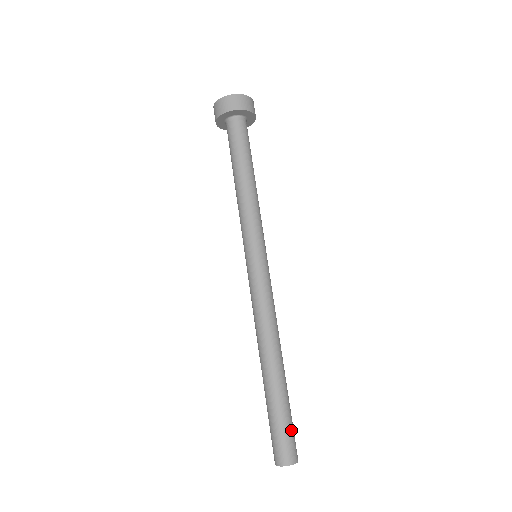
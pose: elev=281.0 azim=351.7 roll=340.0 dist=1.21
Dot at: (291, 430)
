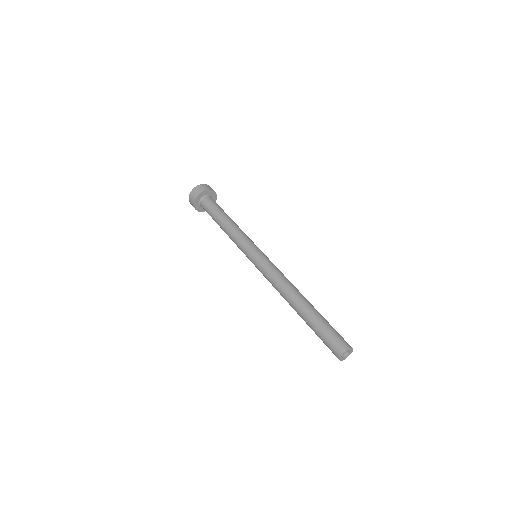
Dot at: occluded
